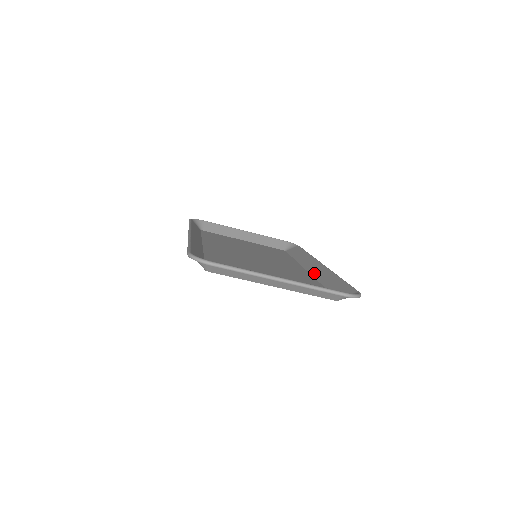
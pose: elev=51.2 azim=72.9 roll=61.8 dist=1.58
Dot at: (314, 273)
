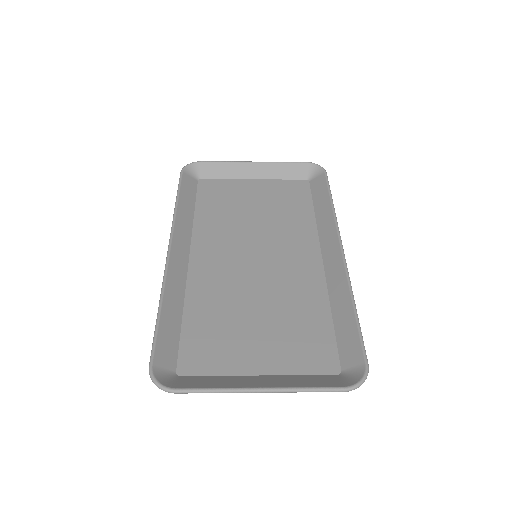
Dot at: (329, 274)
